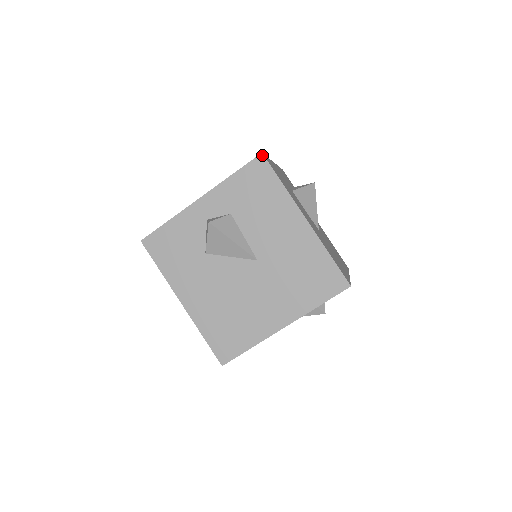
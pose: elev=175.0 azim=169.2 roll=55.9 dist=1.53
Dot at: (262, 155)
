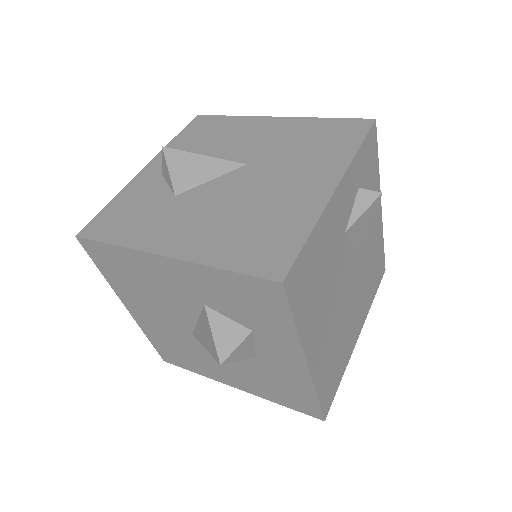
Dot at: (198, 116)
